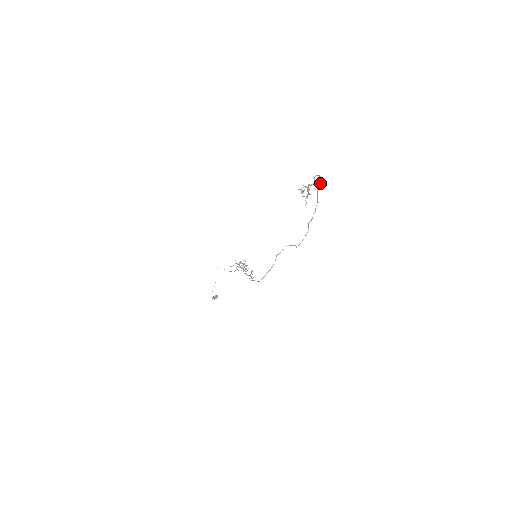
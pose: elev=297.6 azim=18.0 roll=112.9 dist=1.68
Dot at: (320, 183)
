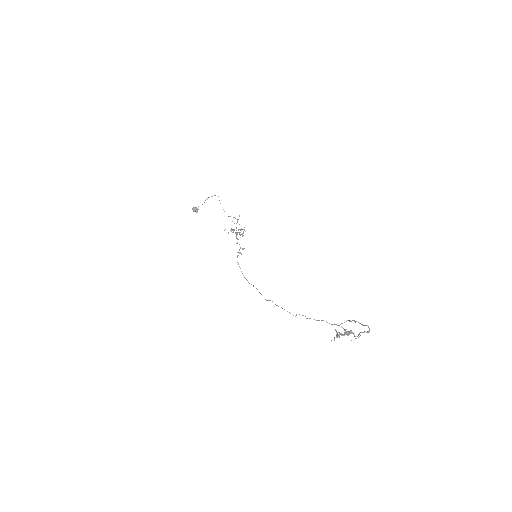
Dot at: (365, 325)
